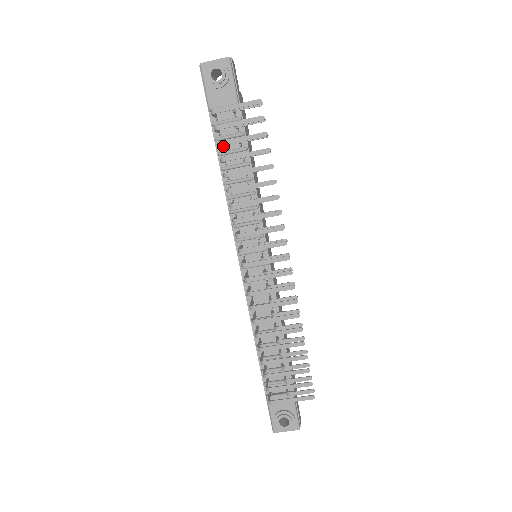
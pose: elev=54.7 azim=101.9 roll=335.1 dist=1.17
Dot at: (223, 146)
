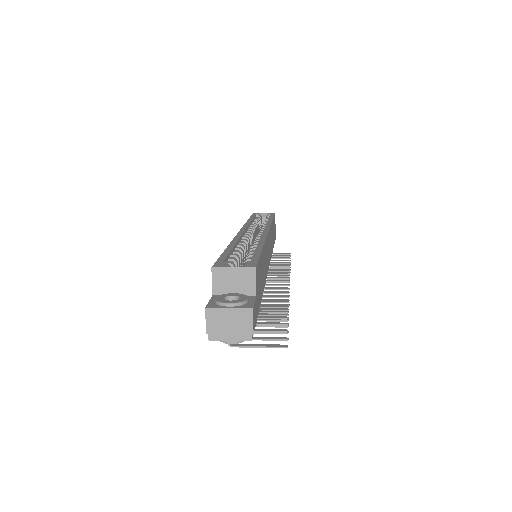
Dot at: occluded
